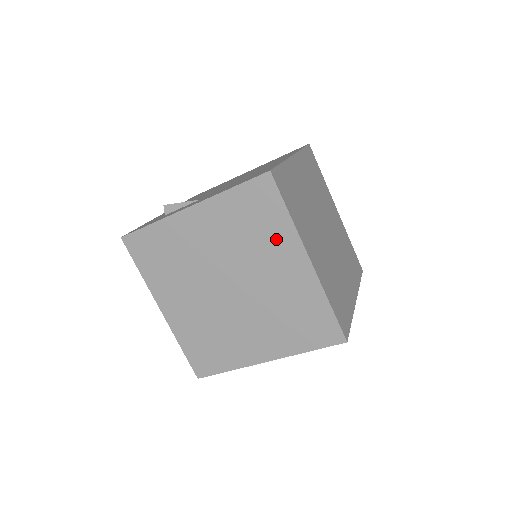
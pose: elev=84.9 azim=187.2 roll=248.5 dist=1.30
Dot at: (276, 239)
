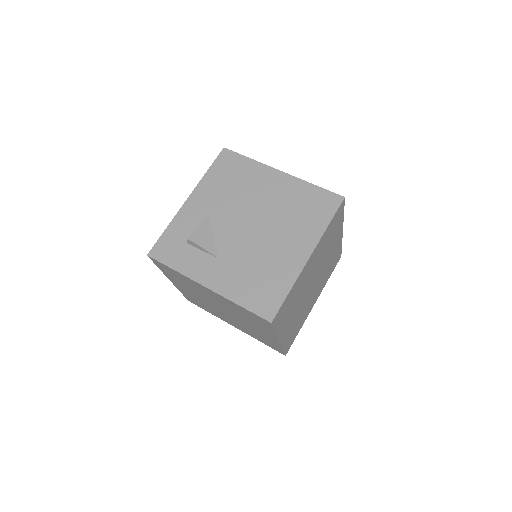
Dot at: (262, 328)
